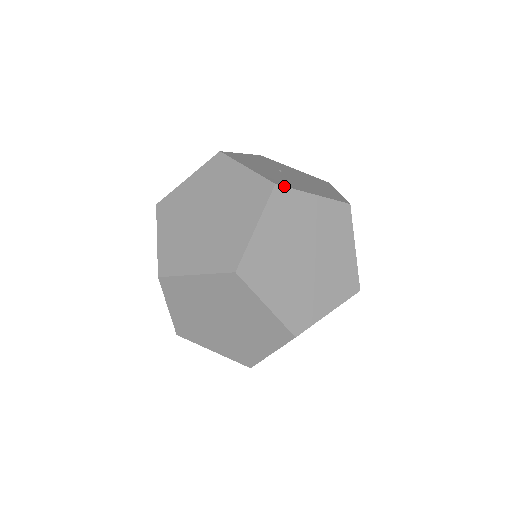
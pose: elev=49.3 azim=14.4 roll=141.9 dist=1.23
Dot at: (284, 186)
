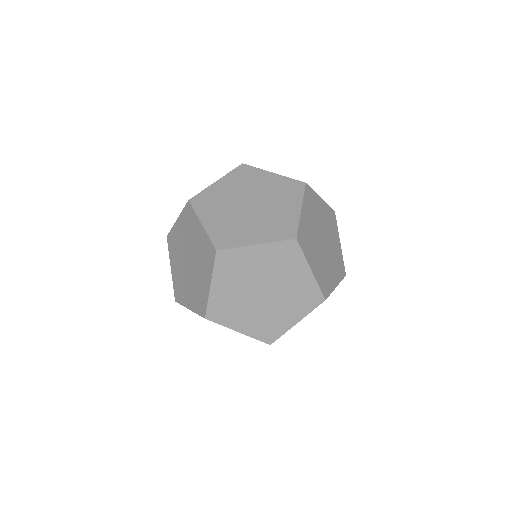
Dot at: (300, 245)
